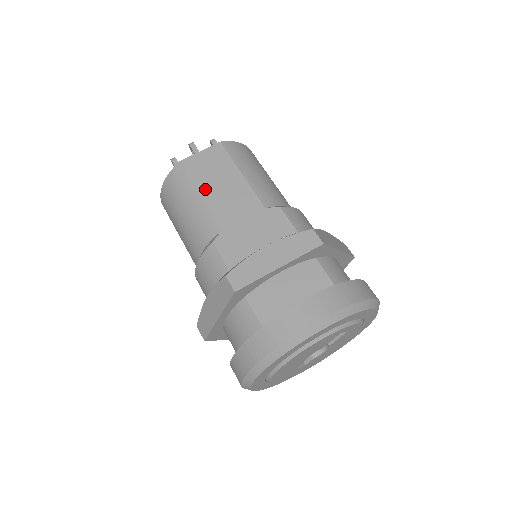
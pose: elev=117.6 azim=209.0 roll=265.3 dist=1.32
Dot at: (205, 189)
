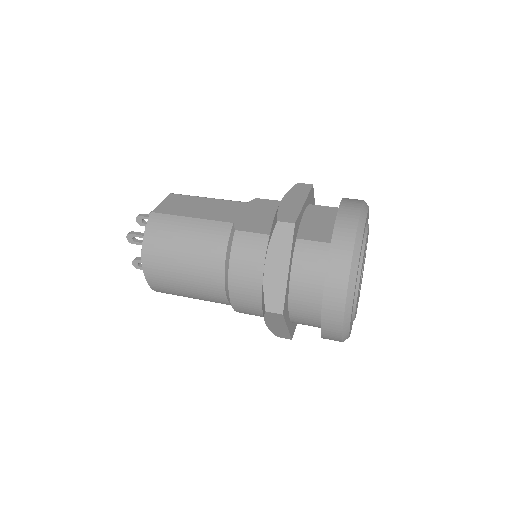
Dot at: (191, 214)
